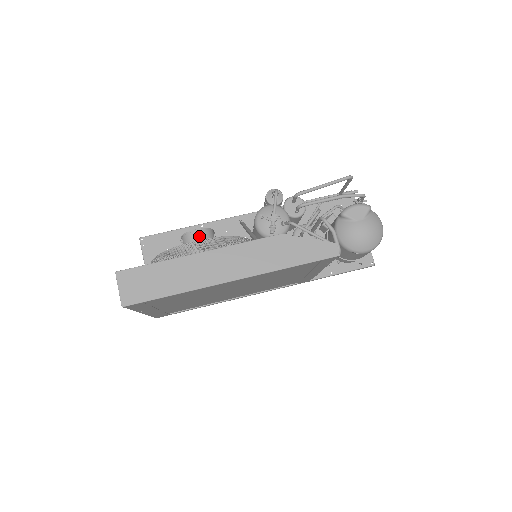
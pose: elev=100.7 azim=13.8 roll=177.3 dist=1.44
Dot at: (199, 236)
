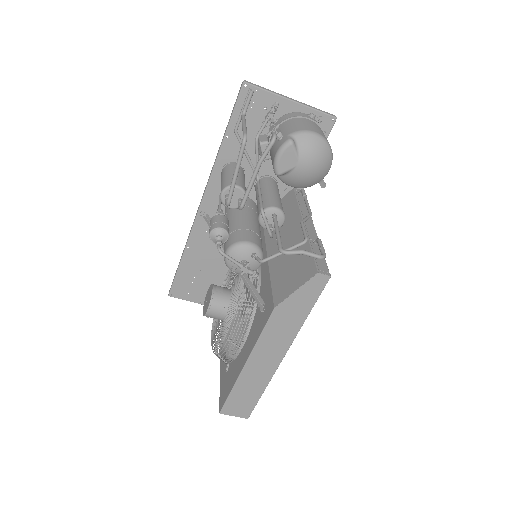
Dot at: (214, 311)
